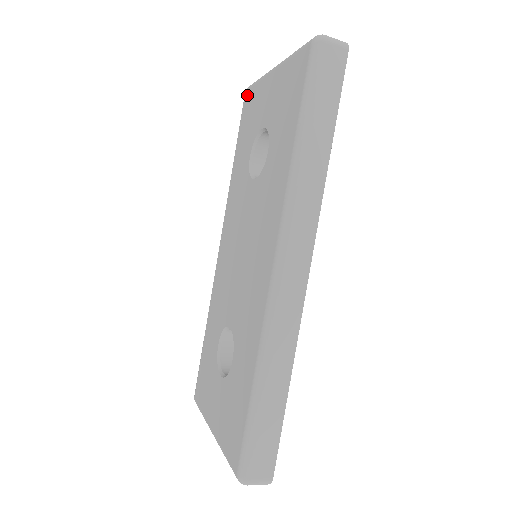
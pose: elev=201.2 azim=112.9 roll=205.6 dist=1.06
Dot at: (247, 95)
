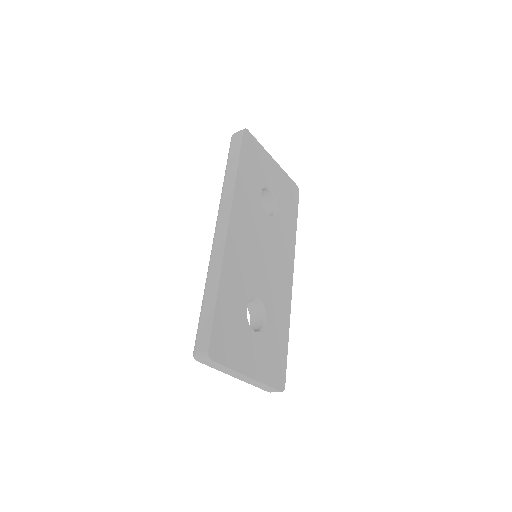
Dot at: occluded
